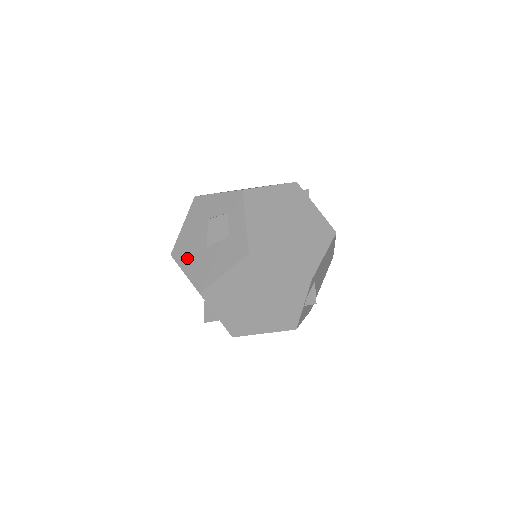
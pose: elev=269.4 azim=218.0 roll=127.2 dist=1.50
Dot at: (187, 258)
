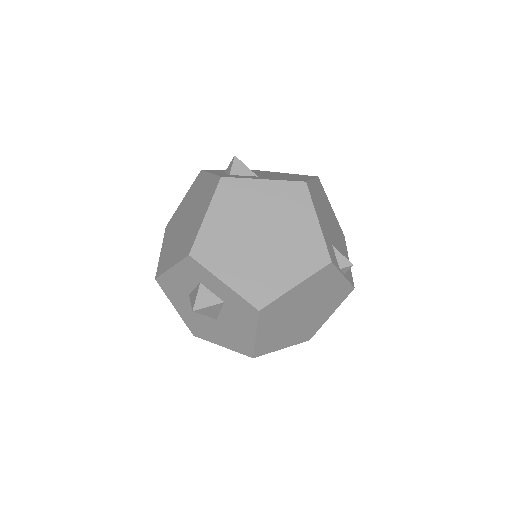
Dot at: (210, 334)
